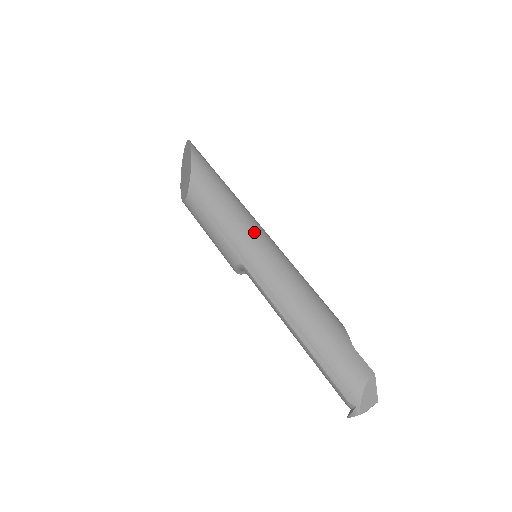
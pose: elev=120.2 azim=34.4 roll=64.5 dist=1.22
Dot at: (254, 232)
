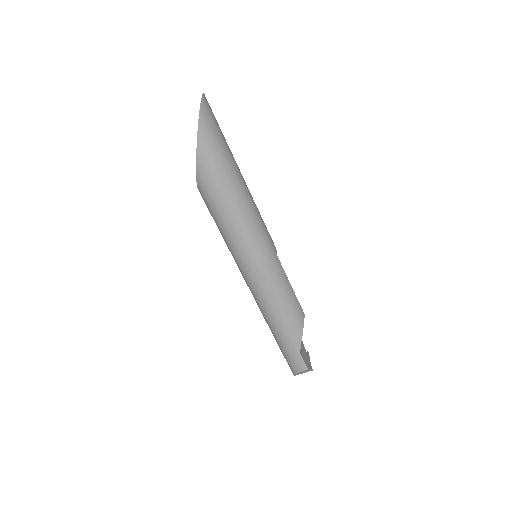
Dot at: (247, 256)
